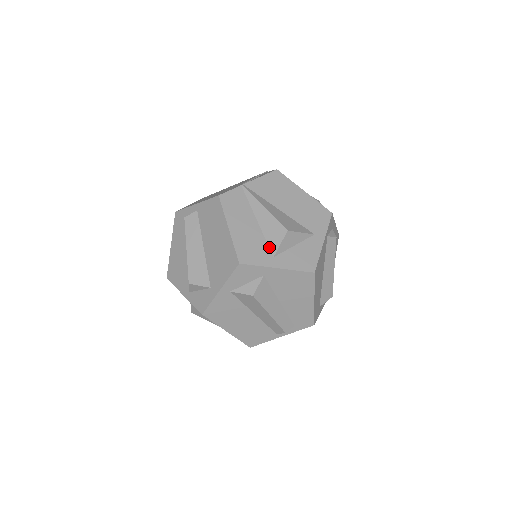
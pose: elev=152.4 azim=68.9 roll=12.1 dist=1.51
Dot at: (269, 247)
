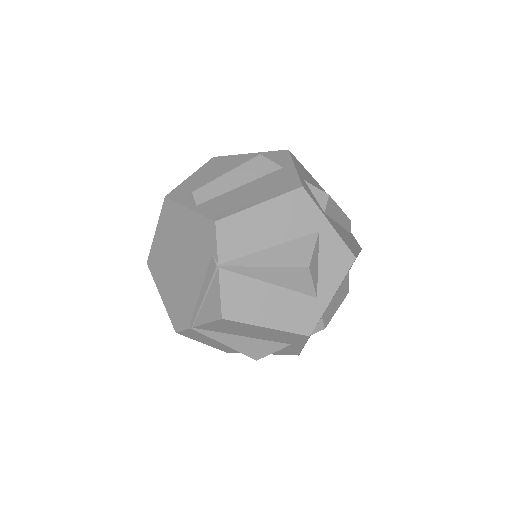
Dot at: occluded
